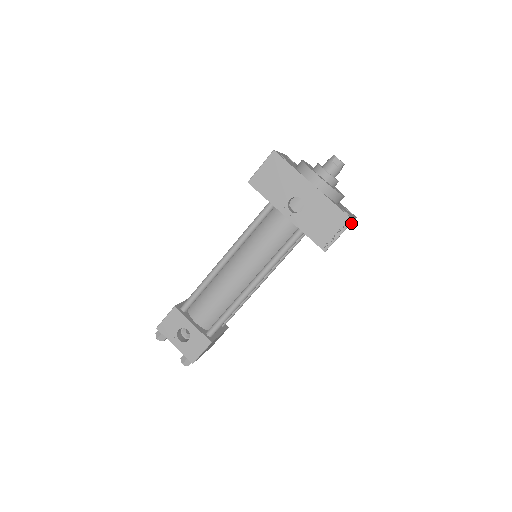
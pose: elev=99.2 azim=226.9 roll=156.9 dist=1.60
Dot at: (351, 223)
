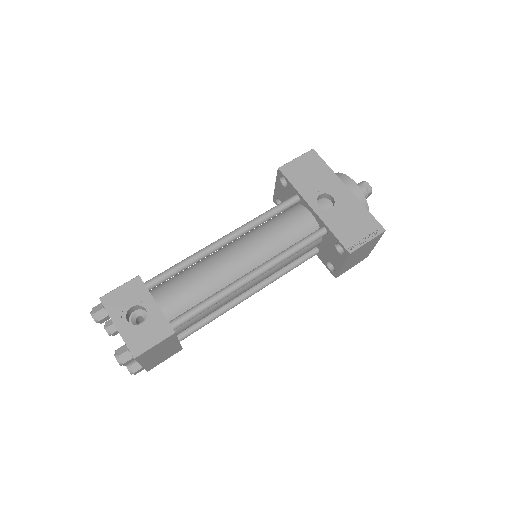
Dot at: (374, 243)
